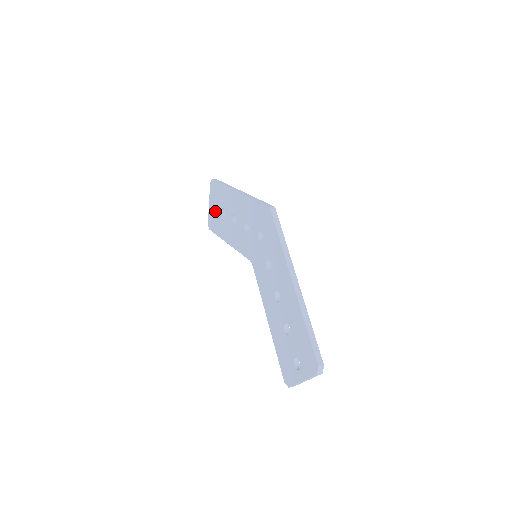
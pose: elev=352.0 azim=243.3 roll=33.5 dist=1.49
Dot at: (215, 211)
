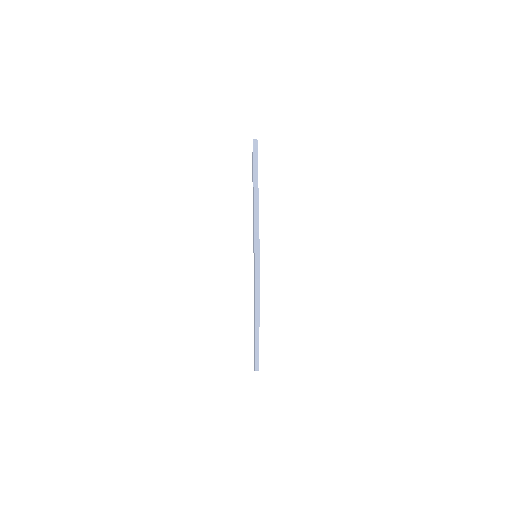
Dot at: occluded
